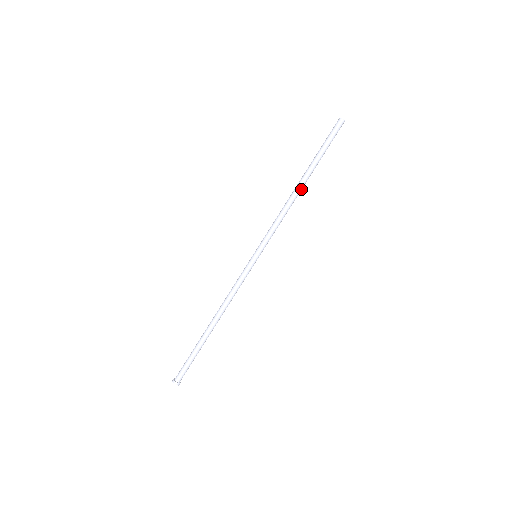
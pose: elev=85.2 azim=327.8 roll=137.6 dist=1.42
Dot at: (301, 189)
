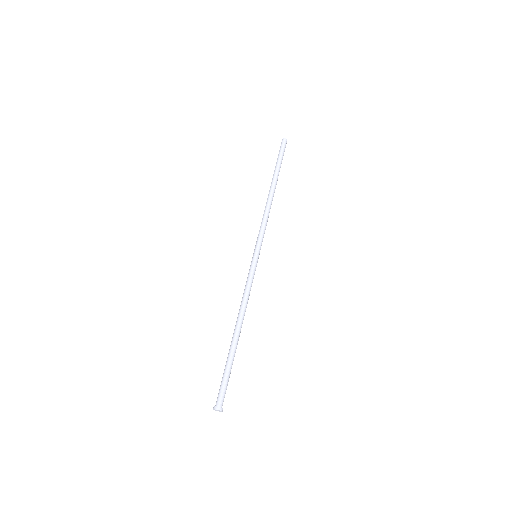
Dot at: (273, 192)
